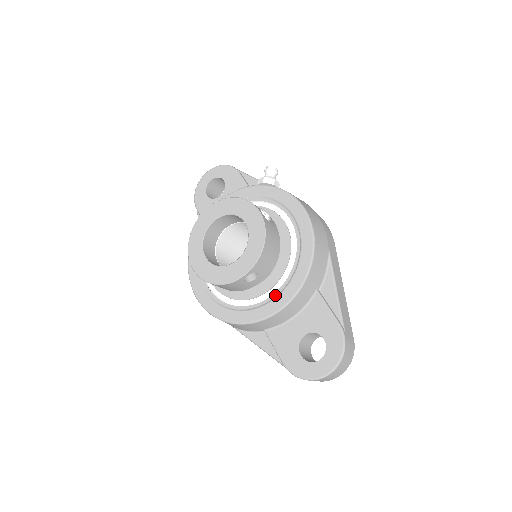
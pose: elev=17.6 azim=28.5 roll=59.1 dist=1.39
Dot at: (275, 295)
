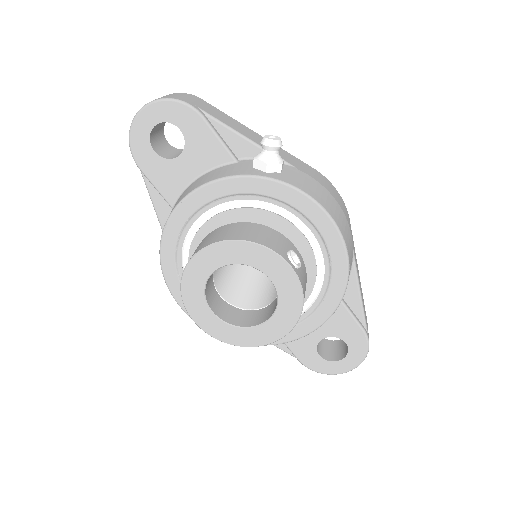
Dot at: occluded
